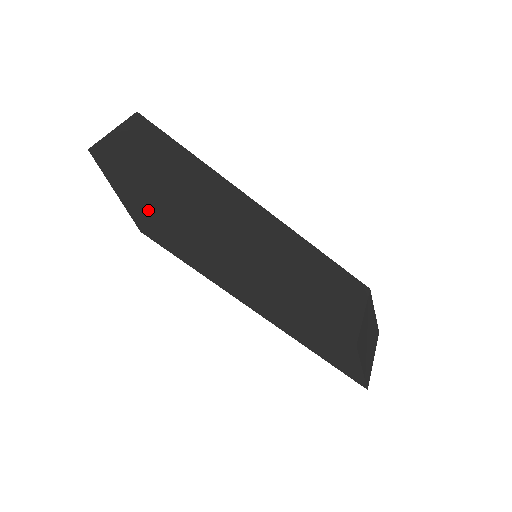
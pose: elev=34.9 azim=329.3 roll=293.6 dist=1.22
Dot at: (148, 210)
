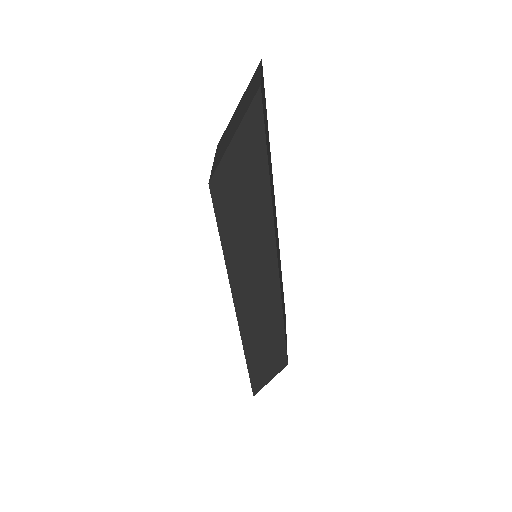
Dot at: (247, 175)
